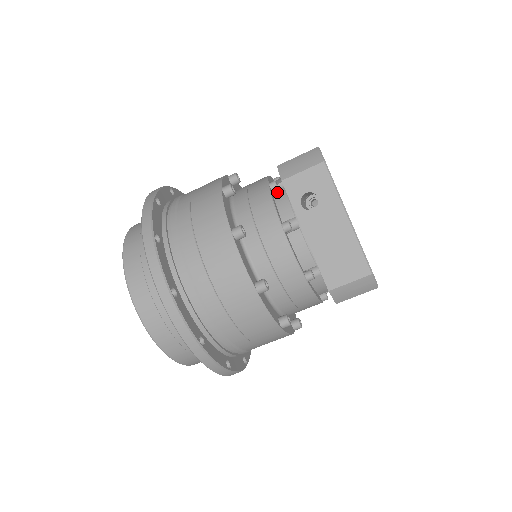
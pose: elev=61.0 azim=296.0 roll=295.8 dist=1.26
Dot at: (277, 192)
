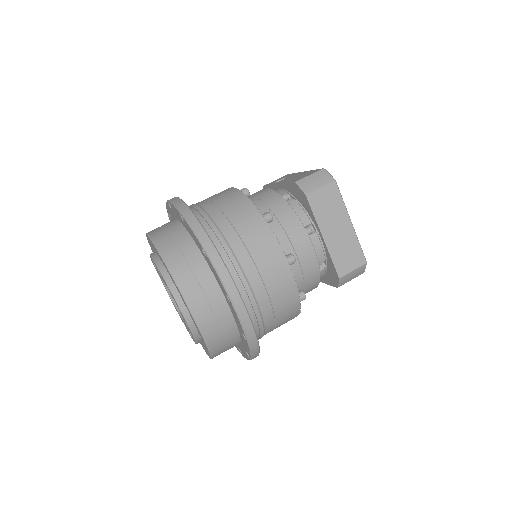
Dot at: occluded
